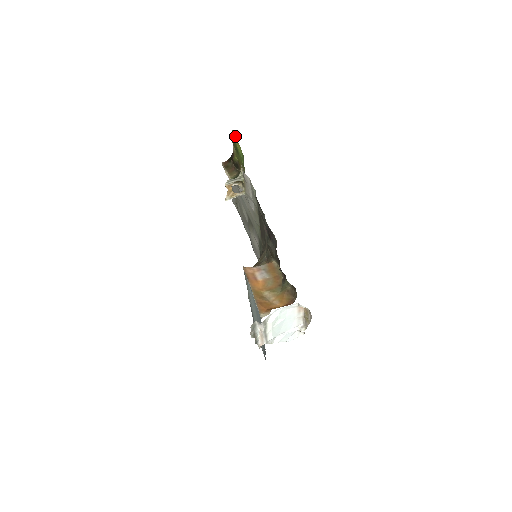
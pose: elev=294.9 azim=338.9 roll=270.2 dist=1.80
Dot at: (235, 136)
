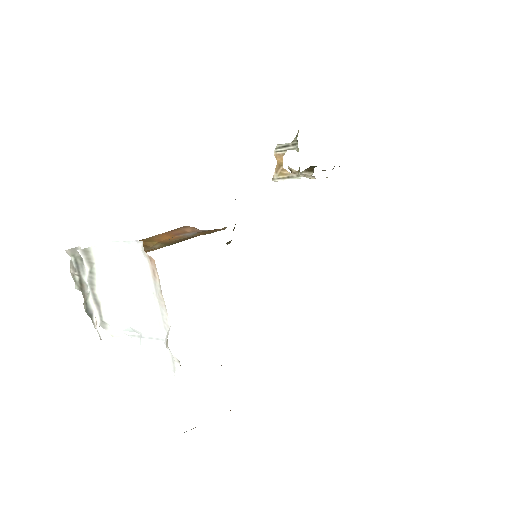
Dot at: occluded
